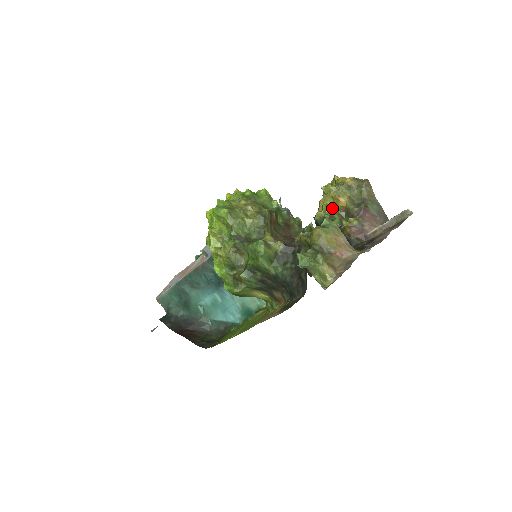
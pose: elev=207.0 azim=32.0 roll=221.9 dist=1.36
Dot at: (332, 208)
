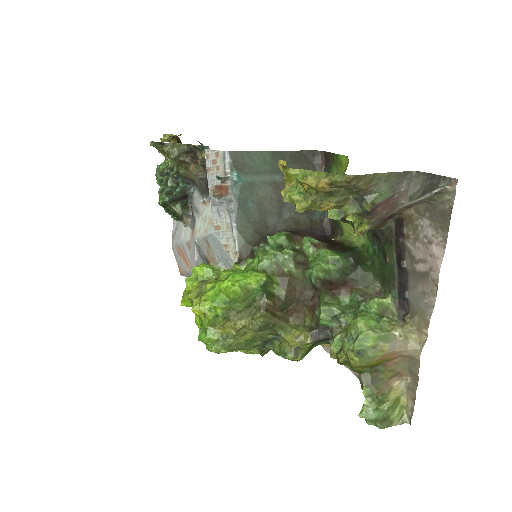
Dot at: occluded
